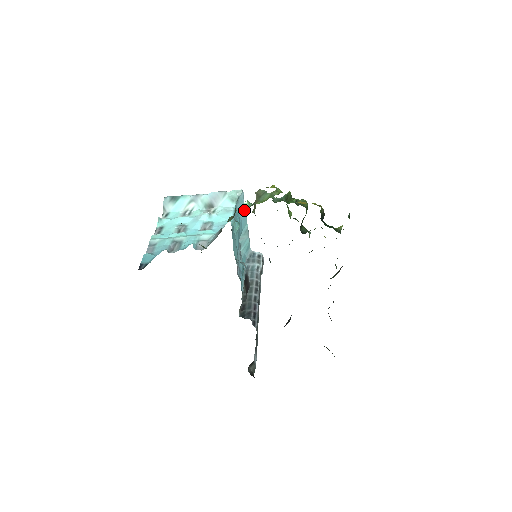
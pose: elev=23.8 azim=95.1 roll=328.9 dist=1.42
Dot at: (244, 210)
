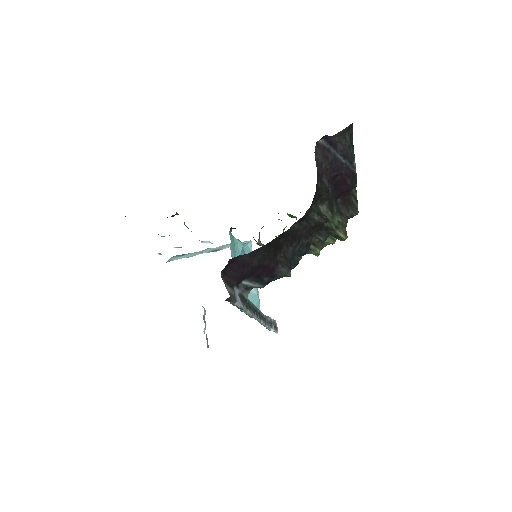
Dot at: occluded
